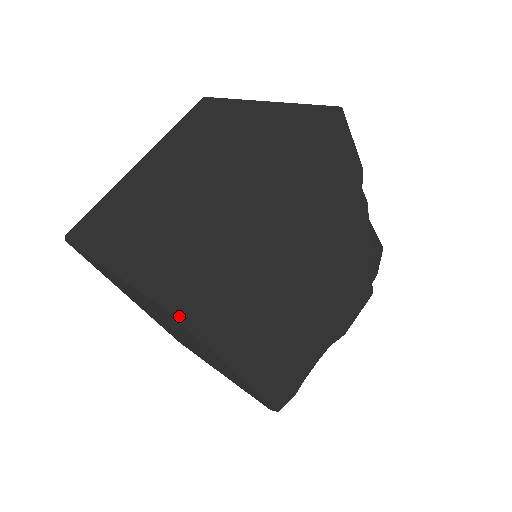
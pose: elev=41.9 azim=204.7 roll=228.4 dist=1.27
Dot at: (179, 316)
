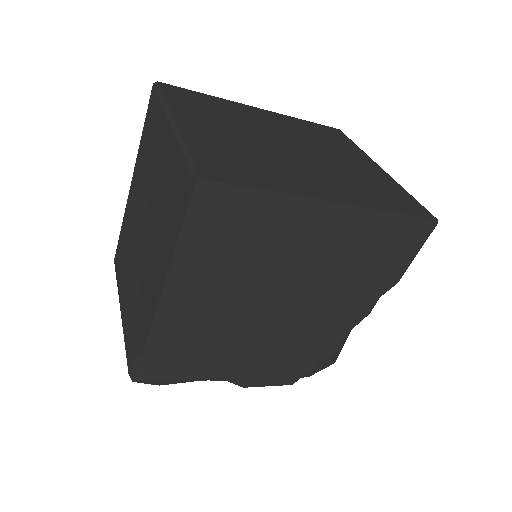
Dot at: (194, 197)
